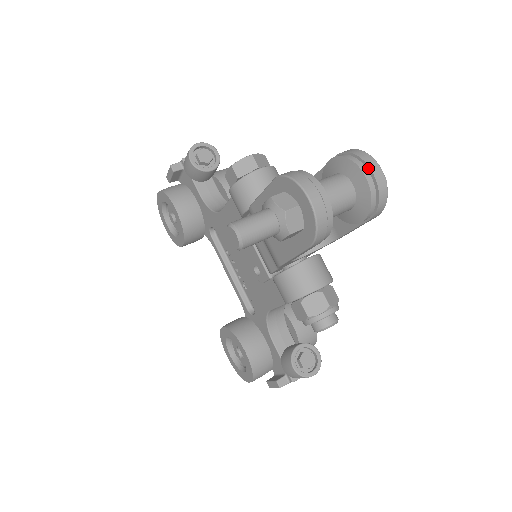
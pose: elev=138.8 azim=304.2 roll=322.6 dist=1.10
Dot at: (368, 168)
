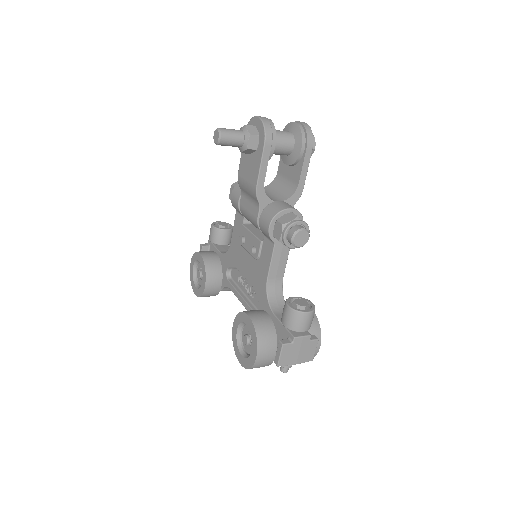
Dot at: (297, 122)
